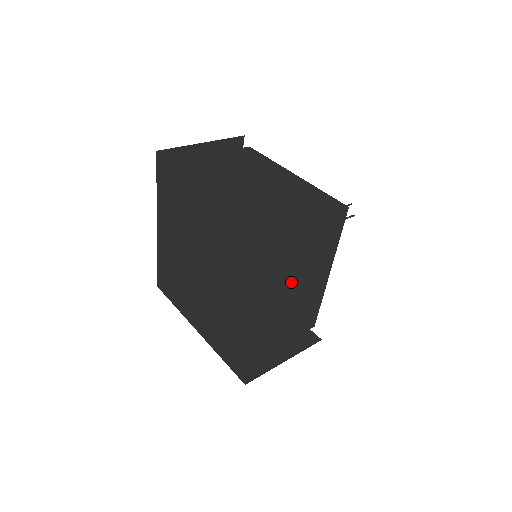
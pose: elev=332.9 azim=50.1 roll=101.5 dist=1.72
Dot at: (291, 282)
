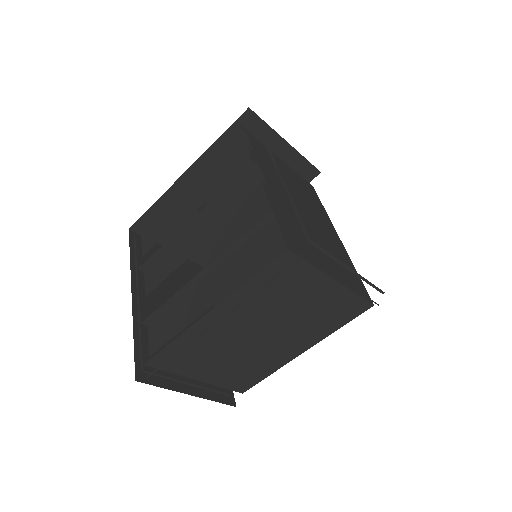
Dot at: (297, 200)
